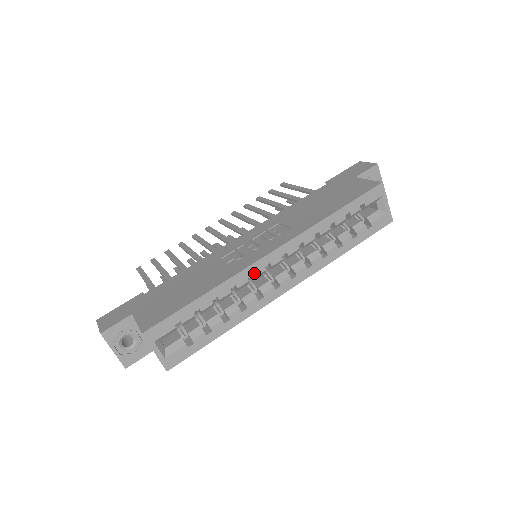
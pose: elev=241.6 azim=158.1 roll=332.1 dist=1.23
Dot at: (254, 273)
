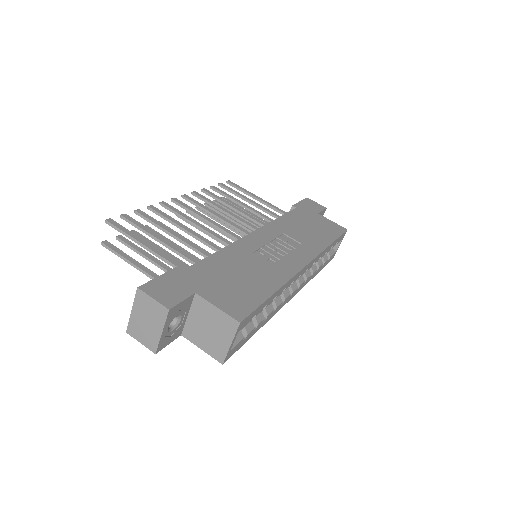
Dot at: (294, 280)
